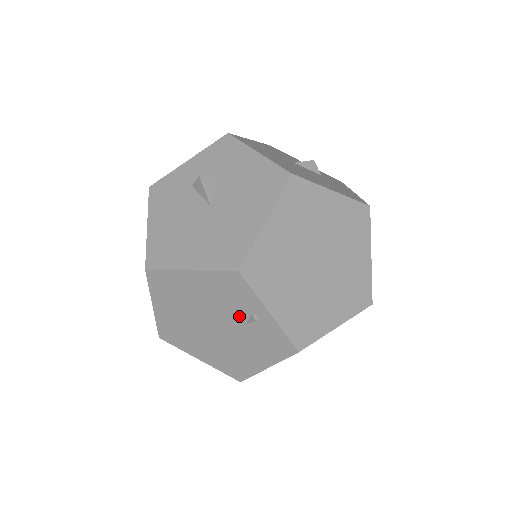
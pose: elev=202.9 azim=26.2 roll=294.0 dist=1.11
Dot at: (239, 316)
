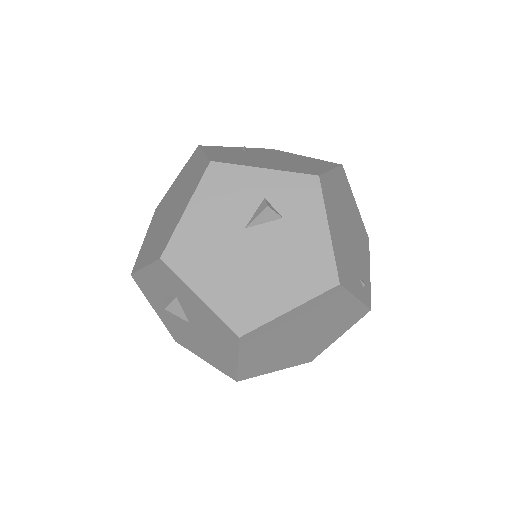
Dot at: occluded
